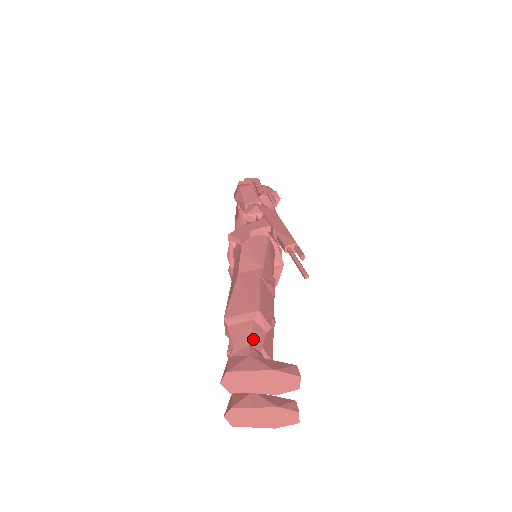
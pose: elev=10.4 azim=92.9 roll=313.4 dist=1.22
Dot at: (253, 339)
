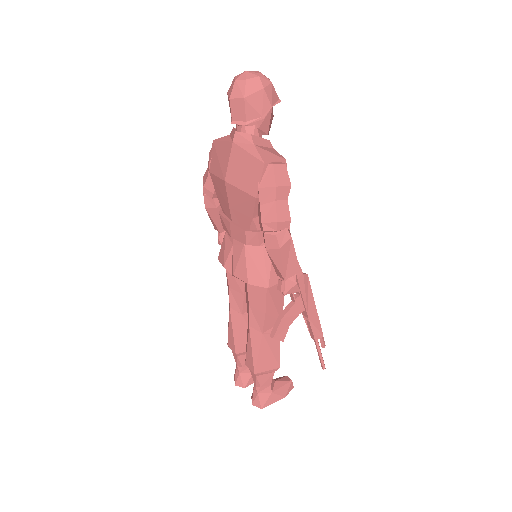
Dot at: occluded
